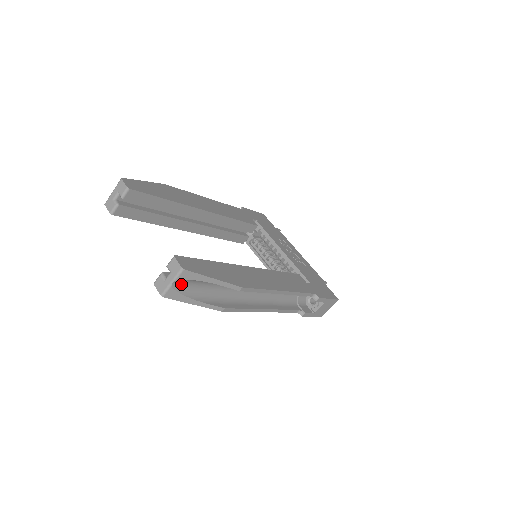
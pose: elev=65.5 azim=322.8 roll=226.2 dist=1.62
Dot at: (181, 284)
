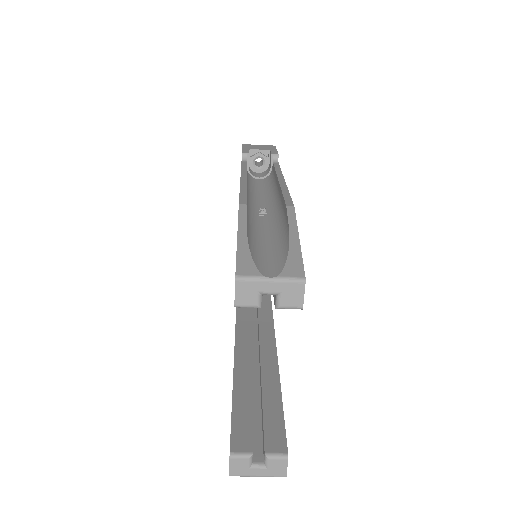
Dot at: occluded
